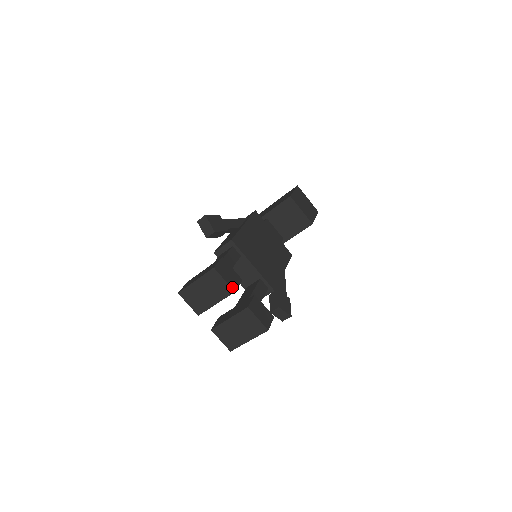
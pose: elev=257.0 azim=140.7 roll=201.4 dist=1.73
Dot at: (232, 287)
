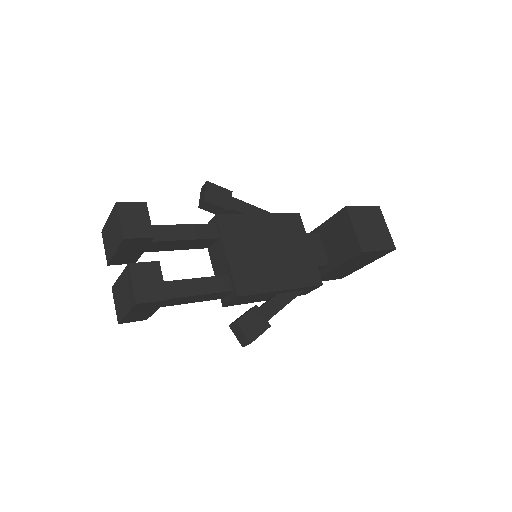
Dot at: (125, 232)
